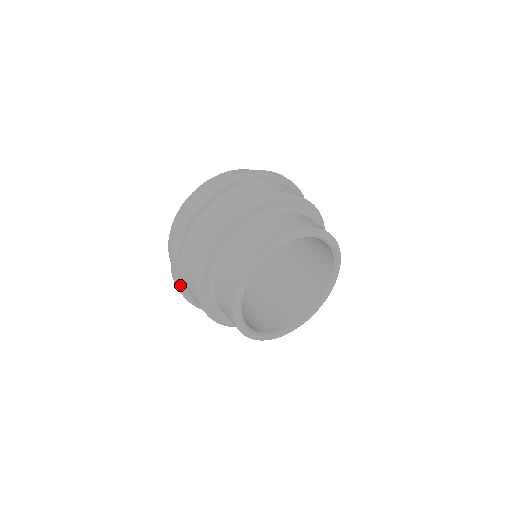
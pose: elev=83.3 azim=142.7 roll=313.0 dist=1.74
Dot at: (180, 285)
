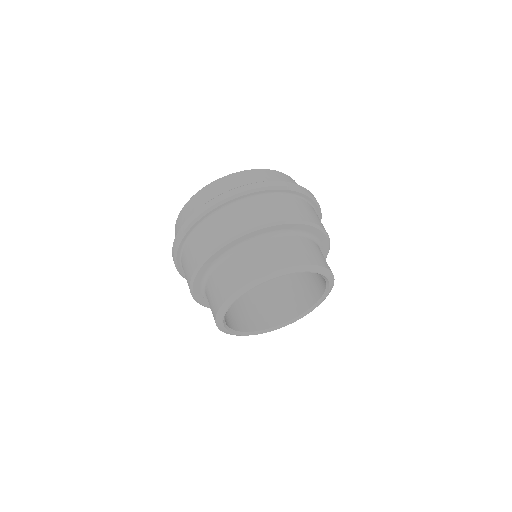
Dot at: occluded
